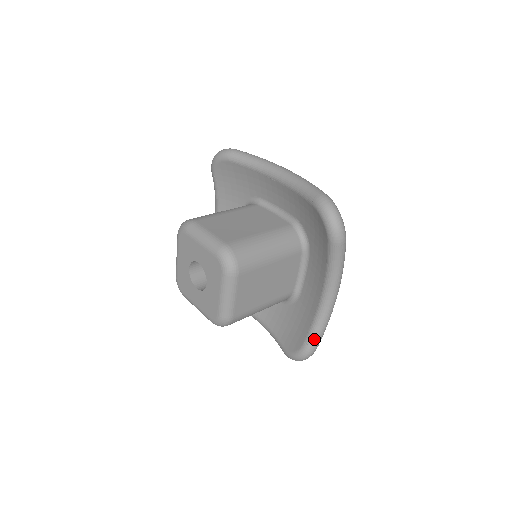
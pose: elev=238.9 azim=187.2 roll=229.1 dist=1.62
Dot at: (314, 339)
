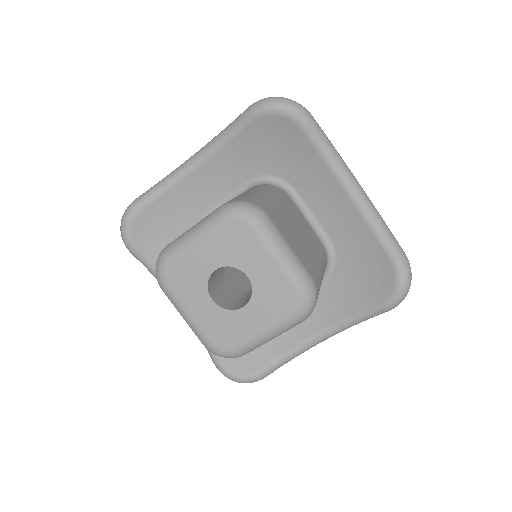
Dot at: (393, 244)
